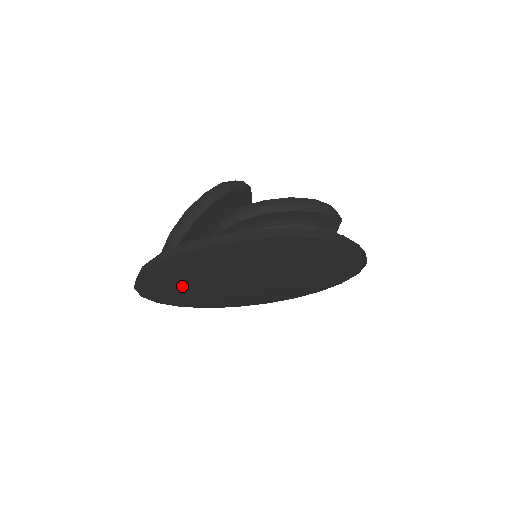
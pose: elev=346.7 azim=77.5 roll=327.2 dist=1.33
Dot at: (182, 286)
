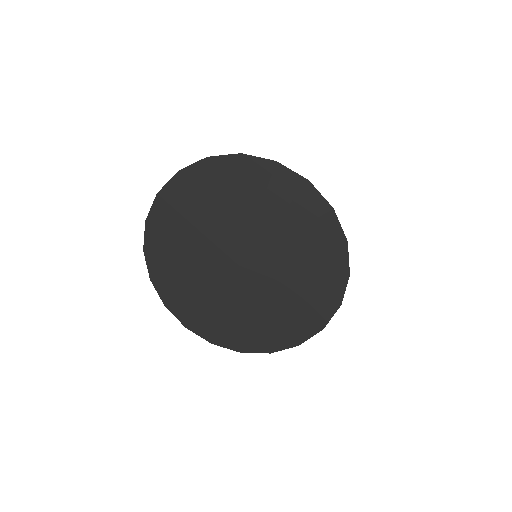
Dot at: (181, 269)
